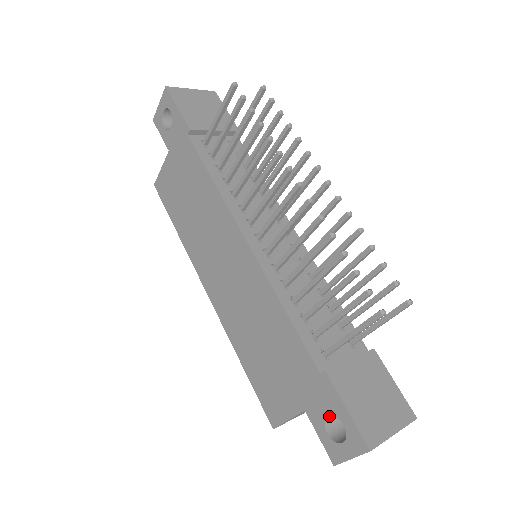
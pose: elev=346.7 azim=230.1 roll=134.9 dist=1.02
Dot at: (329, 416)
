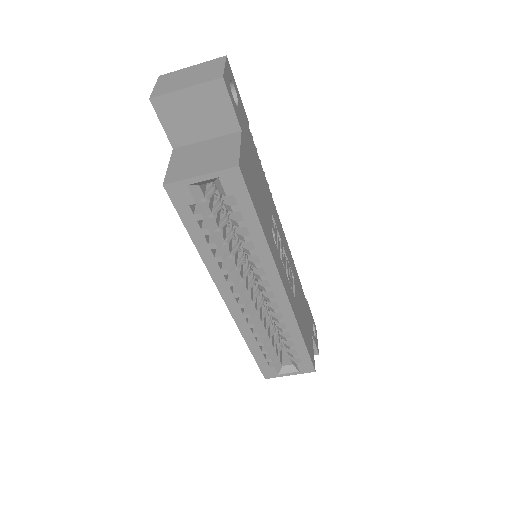
Dot at: occluded
